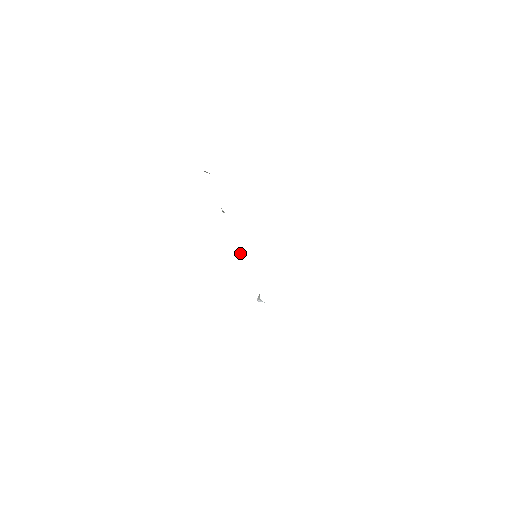
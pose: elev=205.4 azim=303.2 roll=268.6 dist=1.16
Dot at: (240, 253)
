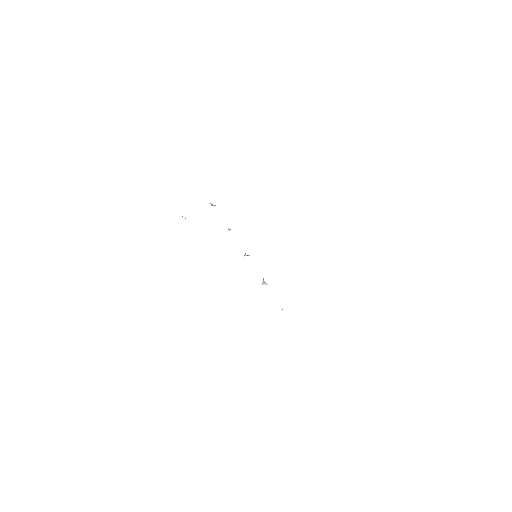
Dot at: (246, 255)
